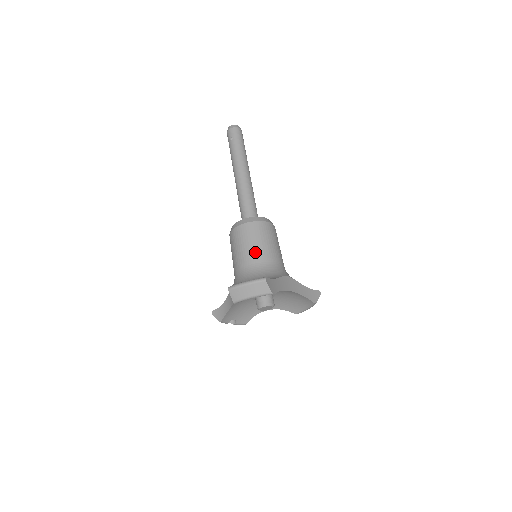
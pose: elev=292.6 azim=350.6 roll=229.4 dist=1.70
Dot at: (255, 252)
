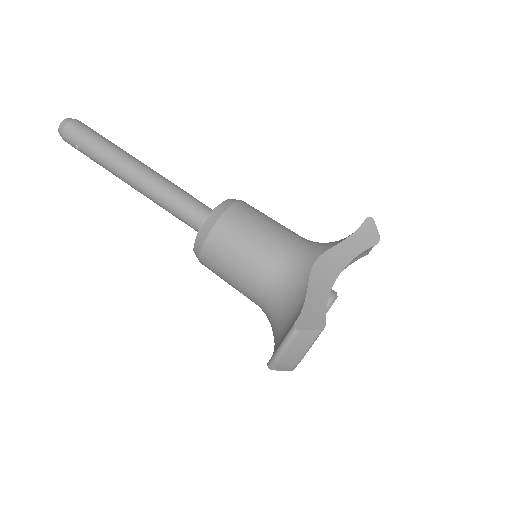
Dot at: (249, 273)
